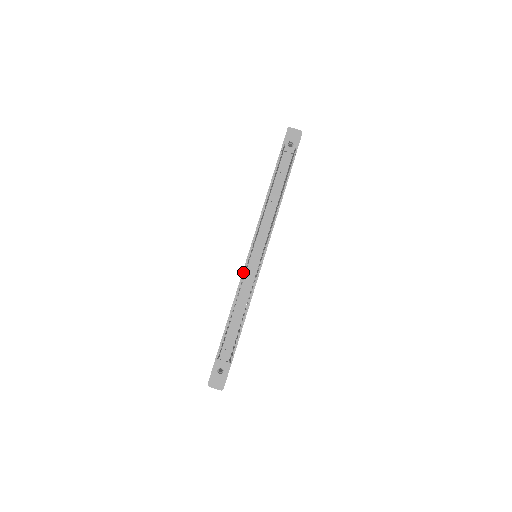
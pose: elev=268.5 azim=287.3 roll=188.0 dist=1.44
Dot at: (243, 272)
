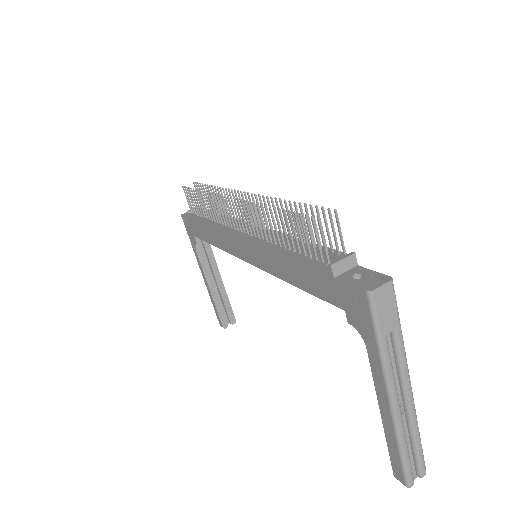
Dot at: (253, 238)
